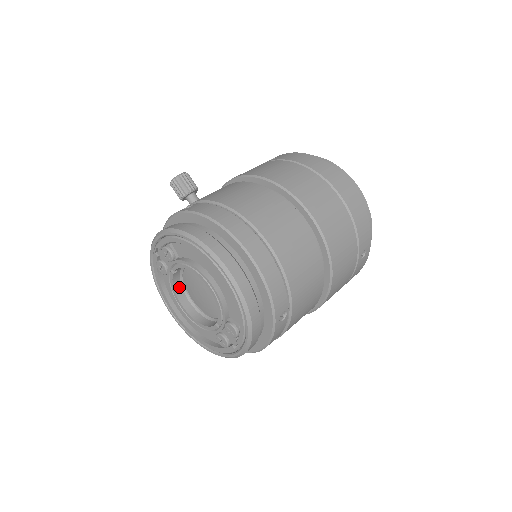
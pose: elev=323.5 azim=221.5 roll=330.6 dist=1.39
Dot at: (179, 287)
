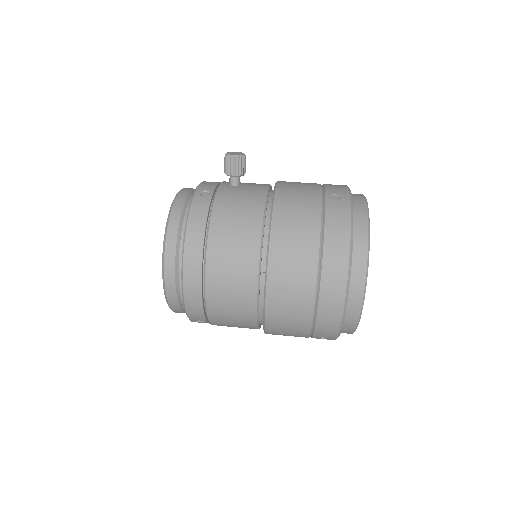
Dot at: occluded
